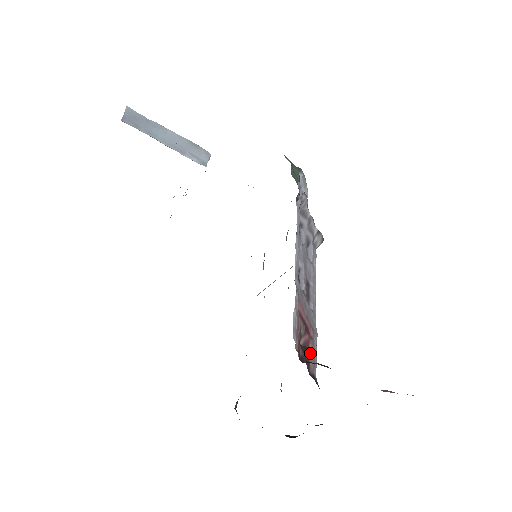
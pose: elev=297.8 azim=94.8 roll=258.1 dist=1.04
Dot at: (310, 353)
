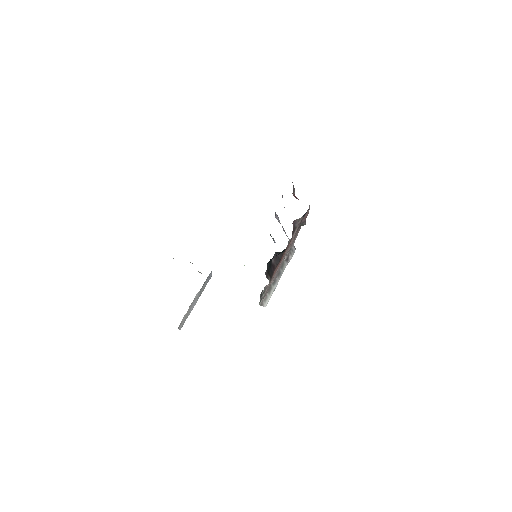
Dot at: occluded
